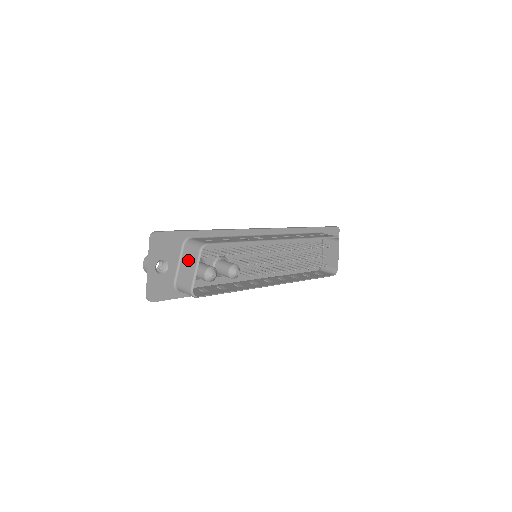
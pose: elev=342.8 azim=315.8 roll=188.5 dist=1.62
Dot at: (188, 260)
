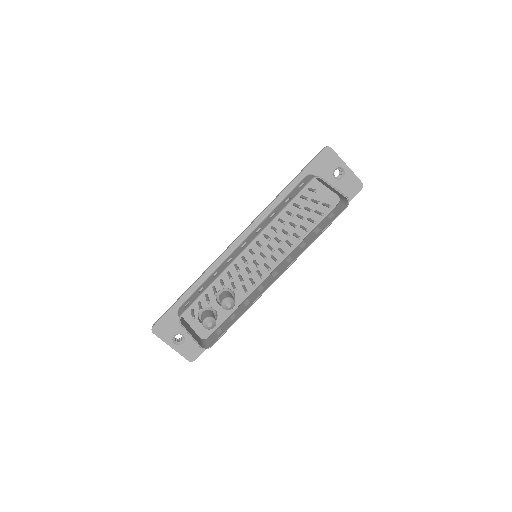
Dot at: occluded
